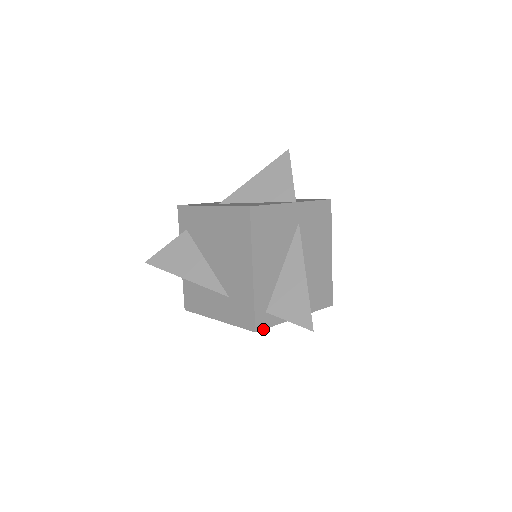
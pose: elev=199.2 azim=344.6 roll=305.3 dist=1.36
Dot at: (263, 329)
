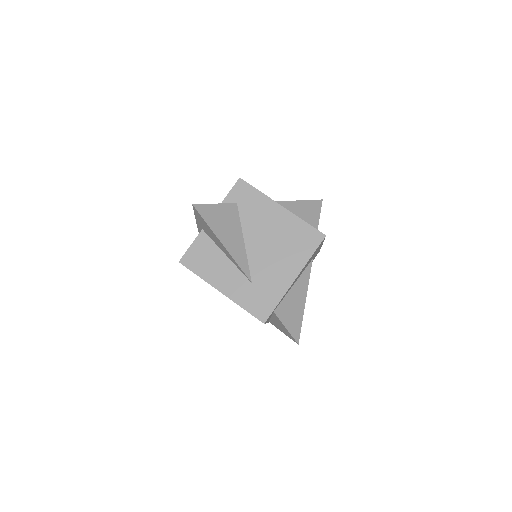
Dot at: occluded
